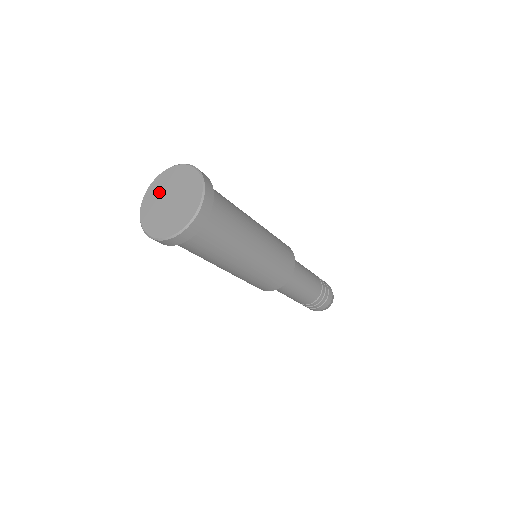
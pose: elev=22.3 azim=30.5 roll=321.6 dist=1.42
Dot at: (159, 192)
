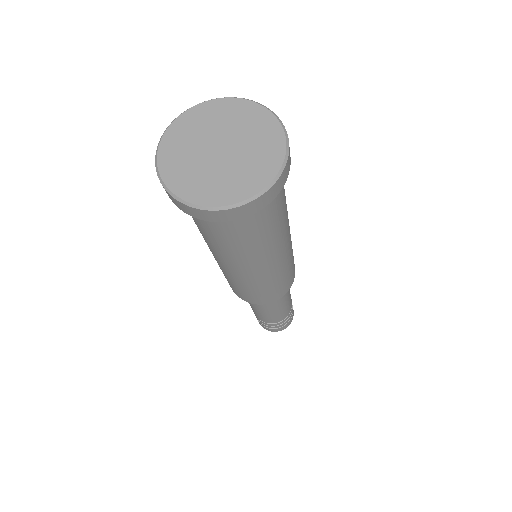
Dot at: (196, 133)
